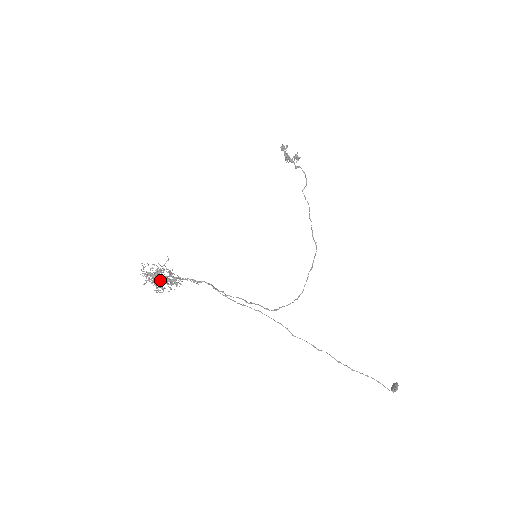
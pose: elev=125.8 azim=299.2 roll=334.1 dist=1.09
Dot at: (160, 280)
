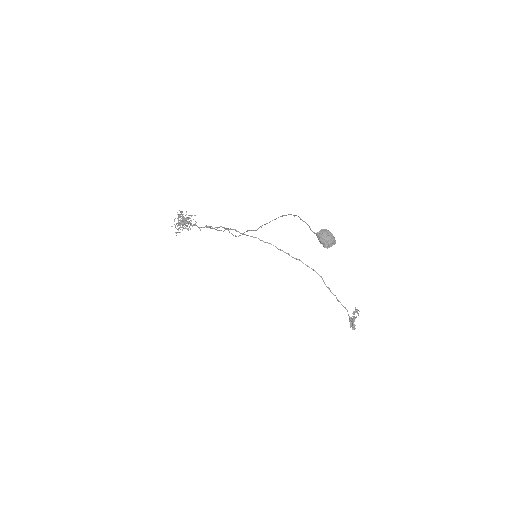
Dot at: (182, 219)
